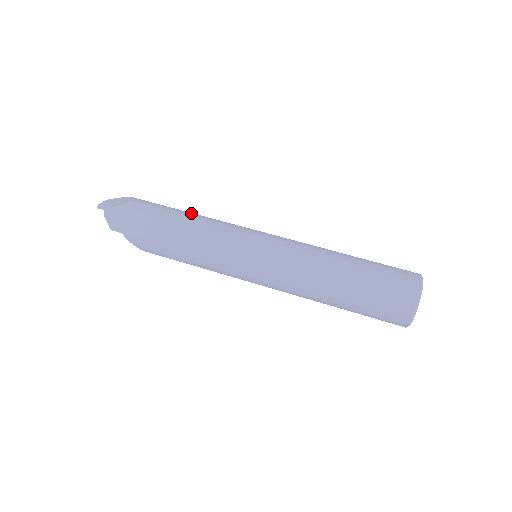
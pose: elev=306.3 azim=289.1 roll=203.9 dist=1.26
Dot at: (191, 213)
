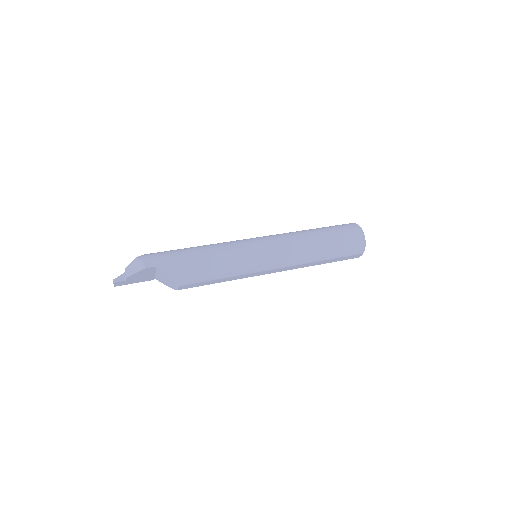
Dot at: occluded
